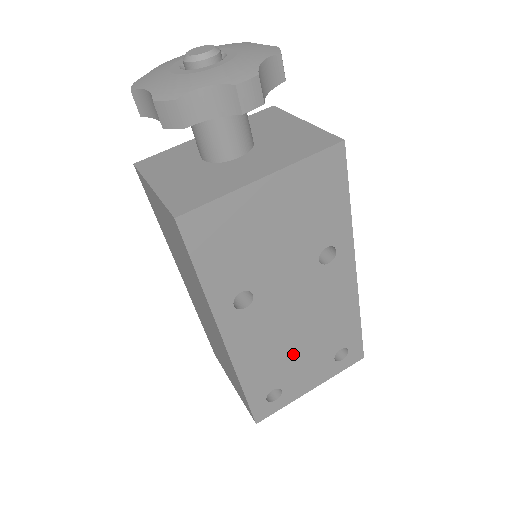
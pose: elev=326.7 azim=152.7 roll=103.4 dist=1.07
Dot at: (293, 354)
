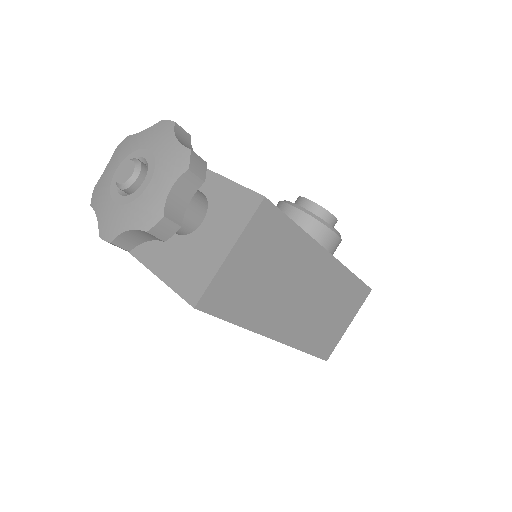
Dot at: occluded
